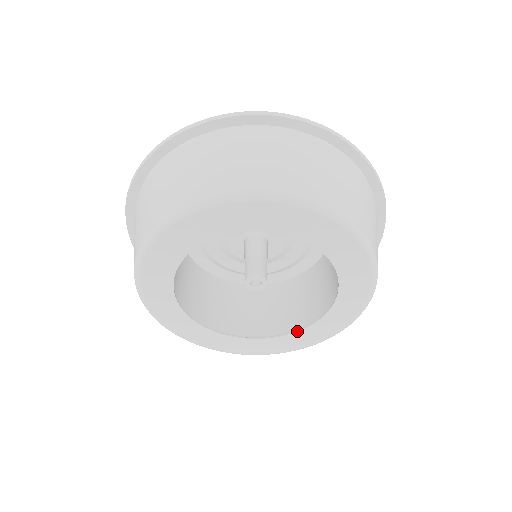
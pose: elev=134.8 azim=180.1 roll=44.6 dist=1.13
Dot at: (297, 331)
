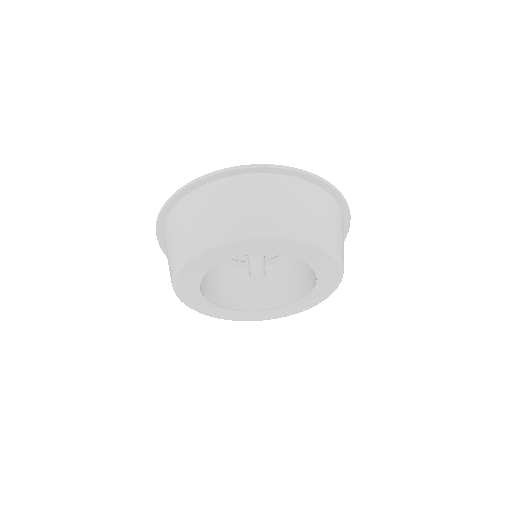
Dot at: (280, 308)
